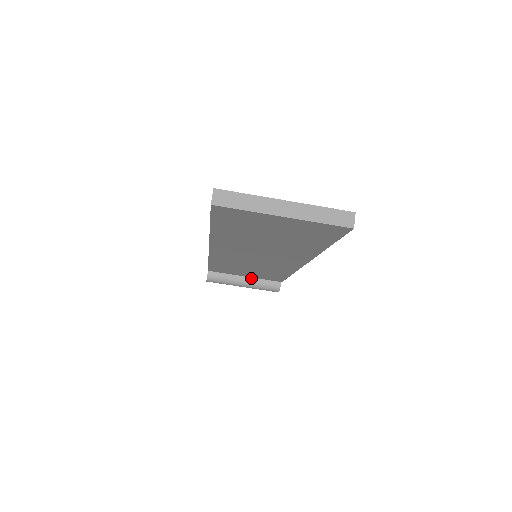
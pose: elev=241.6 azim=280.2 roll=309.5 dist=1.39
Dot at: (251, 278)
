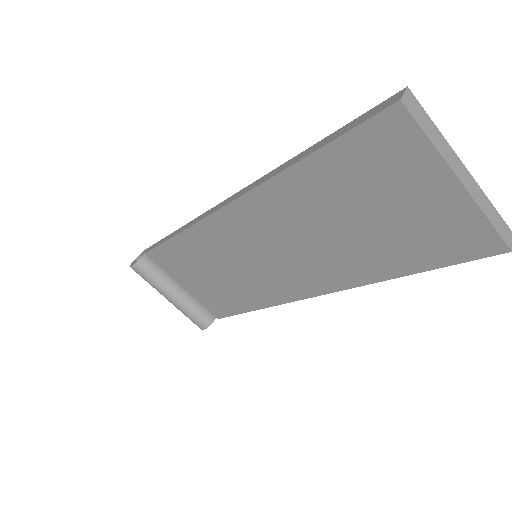
Dot at: (186, 294)
